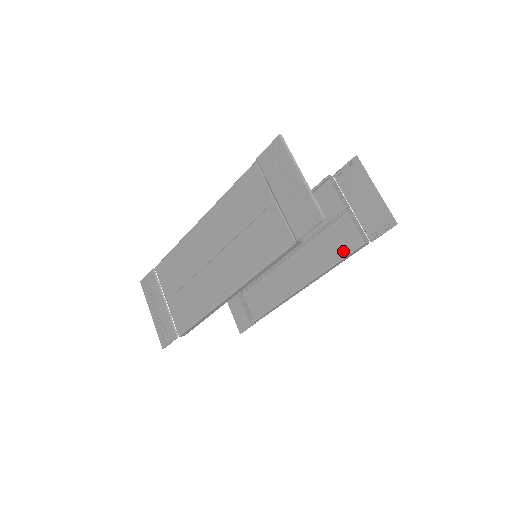
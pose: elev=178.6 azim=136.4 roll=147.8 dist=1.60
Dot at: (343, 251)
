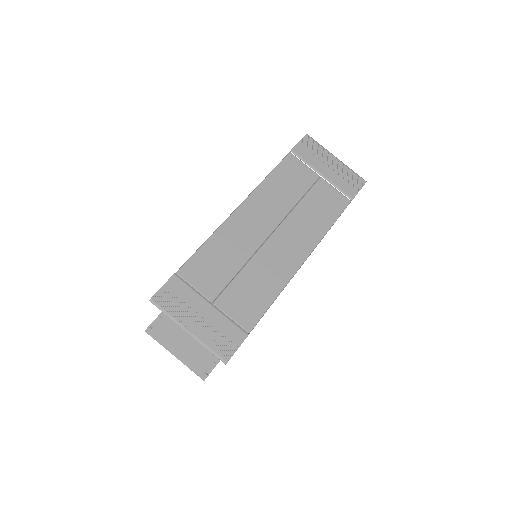
Dot at: occluded
